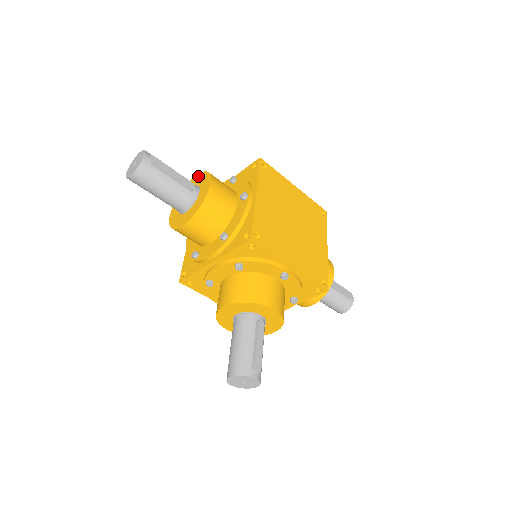
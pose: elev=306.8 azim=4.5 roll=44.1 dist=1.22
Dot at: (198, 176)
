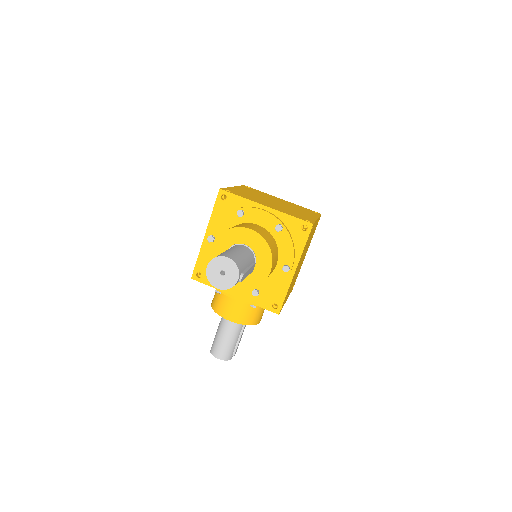
Dot at: (256, 237)
